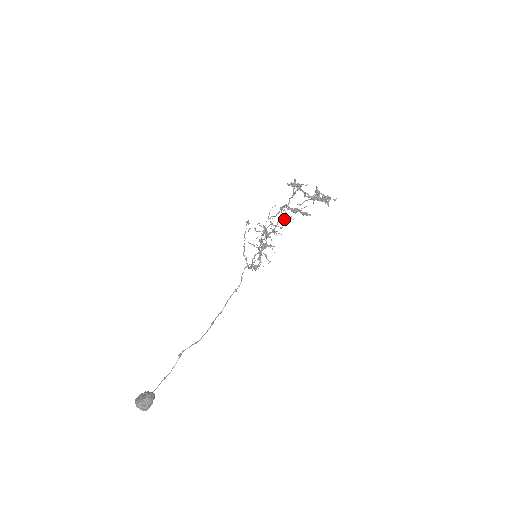
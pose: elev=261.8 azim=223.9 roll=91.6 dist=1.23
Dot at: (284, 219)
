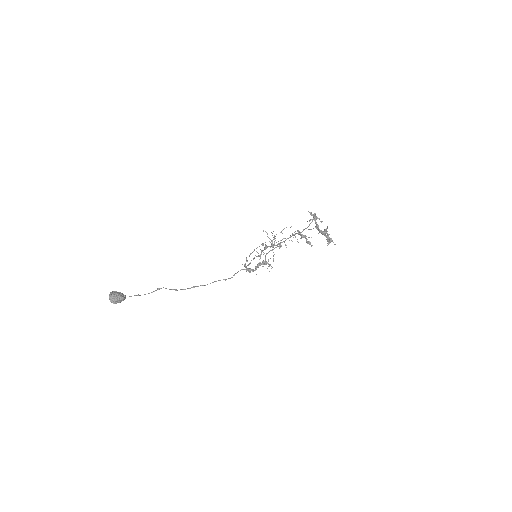
Dot at: occluded
